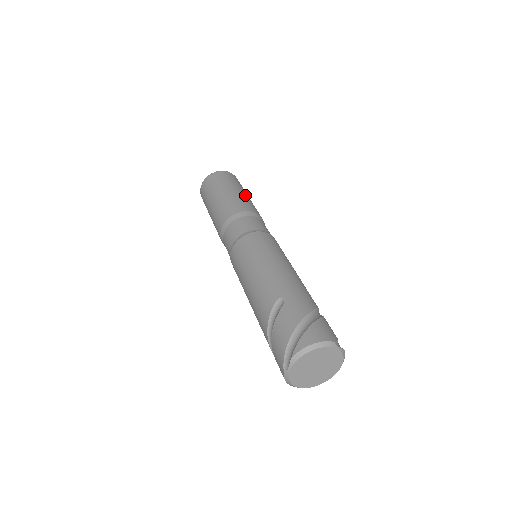
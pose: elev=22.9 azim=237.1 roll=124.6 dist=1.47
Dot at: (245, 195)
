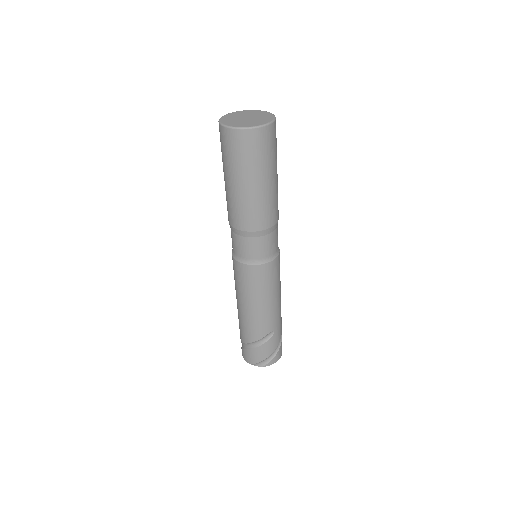
Dot at: occluded
